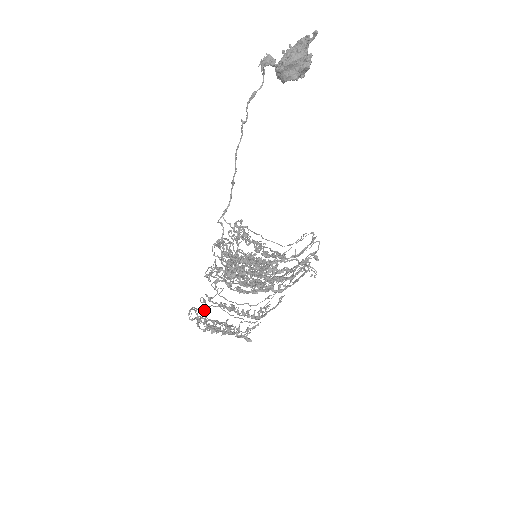
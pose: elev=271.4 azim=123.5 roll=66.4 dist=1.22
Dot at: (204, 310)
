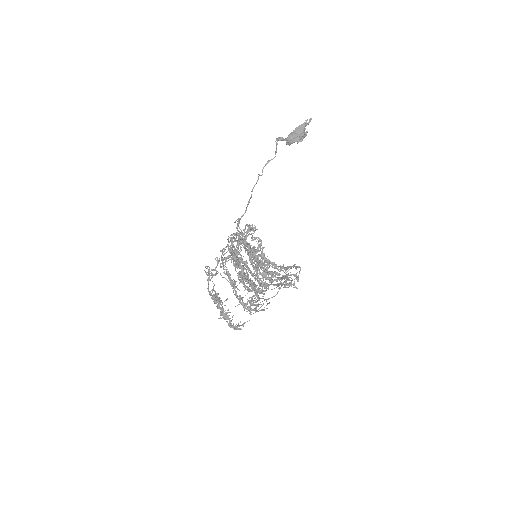
Dot at: occluded
